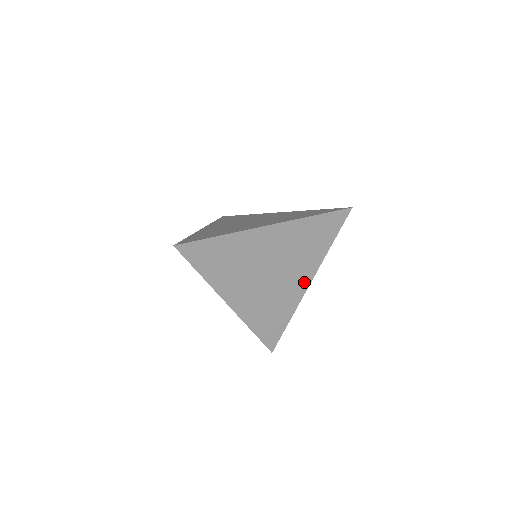
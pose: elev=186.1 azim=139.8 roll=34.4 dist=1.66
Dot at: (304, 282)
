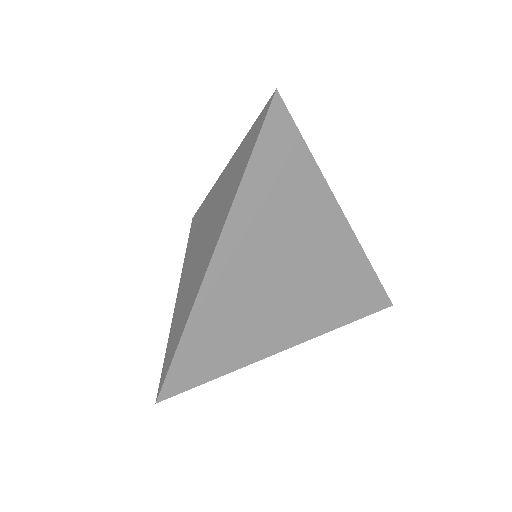
Dot at: (290, 336)
